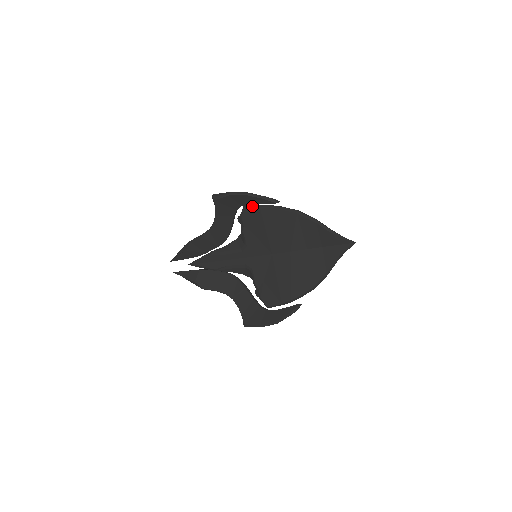
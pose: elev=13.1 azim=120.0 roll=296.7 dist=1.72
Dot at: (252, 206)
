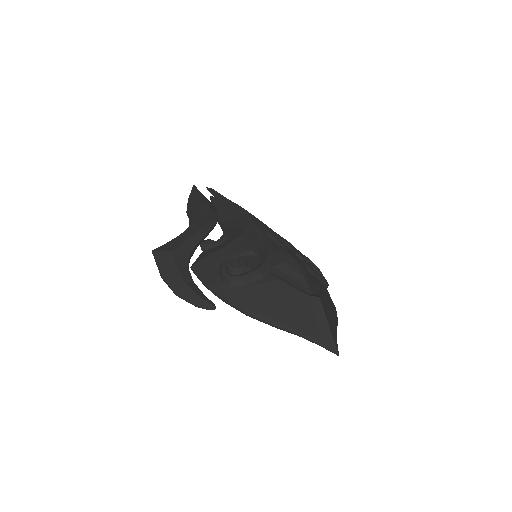
Dot at: occluded
